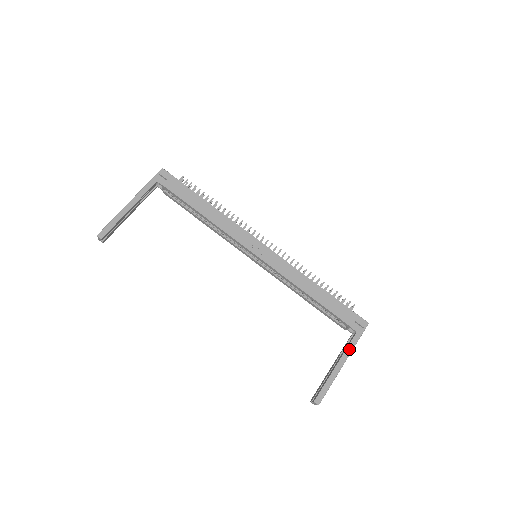
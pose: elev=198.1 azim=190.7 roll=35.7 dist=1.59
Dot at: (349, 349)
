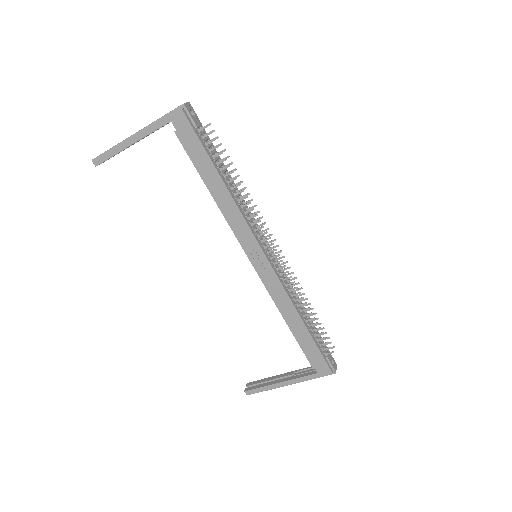
Dot at: (300, 380)
